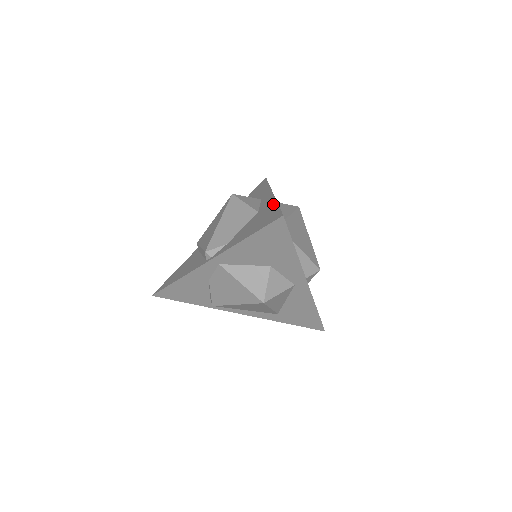
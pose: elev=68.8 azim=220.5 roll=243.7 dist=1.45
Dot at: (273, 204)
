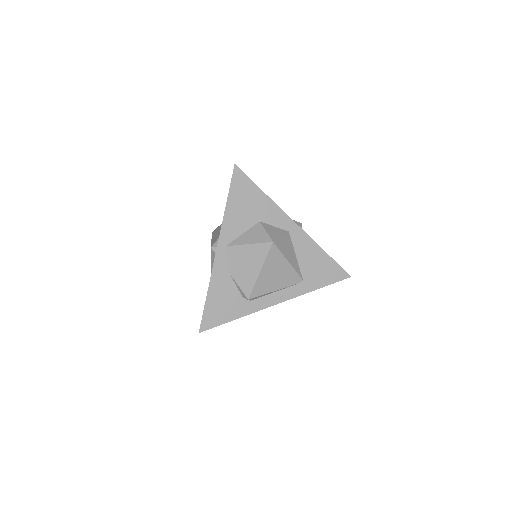
Dot at: occluded
